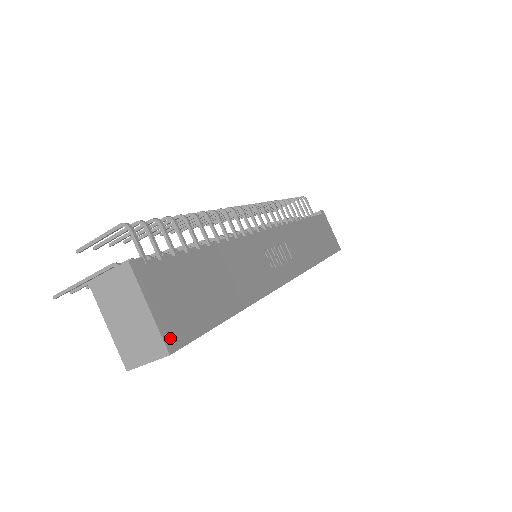
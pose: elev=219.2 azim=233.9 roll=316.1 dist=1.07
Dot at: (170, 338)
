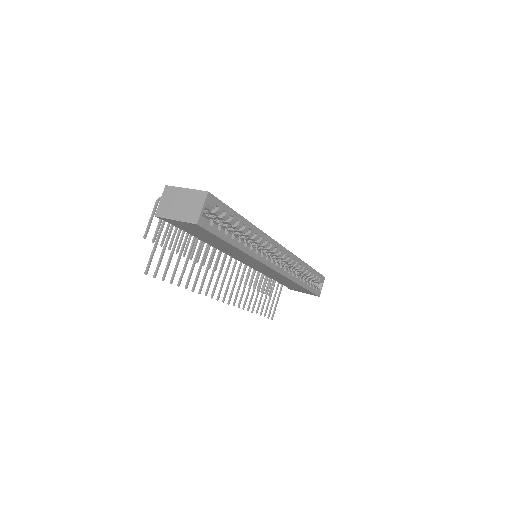
Dot at: occluded
